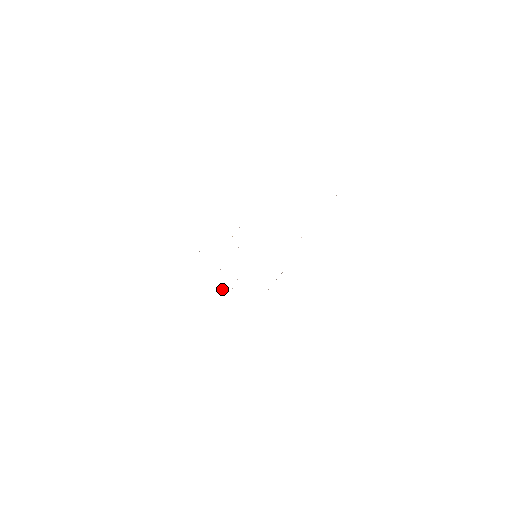
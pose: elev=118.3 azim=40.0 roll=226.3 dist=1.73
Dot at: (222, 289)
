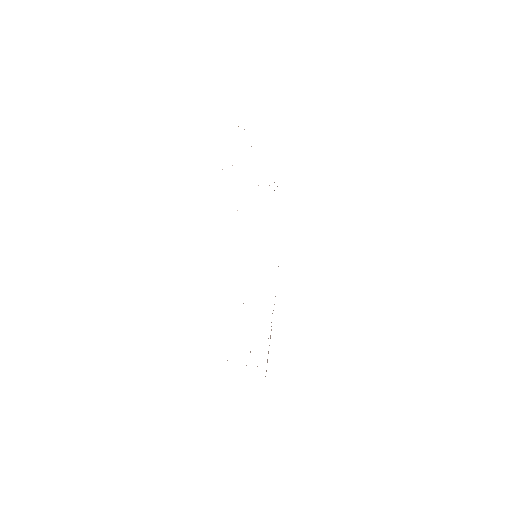
Dot at: occluded
